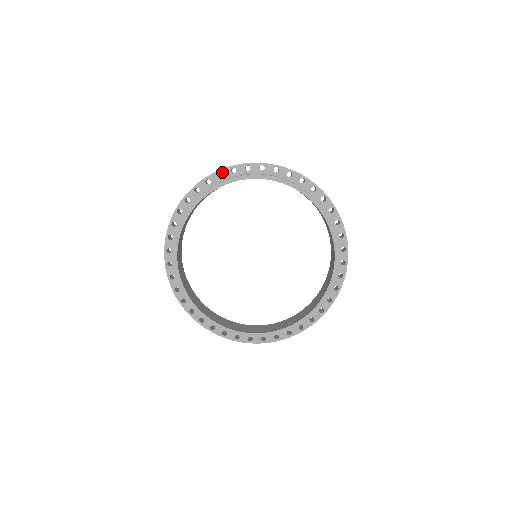
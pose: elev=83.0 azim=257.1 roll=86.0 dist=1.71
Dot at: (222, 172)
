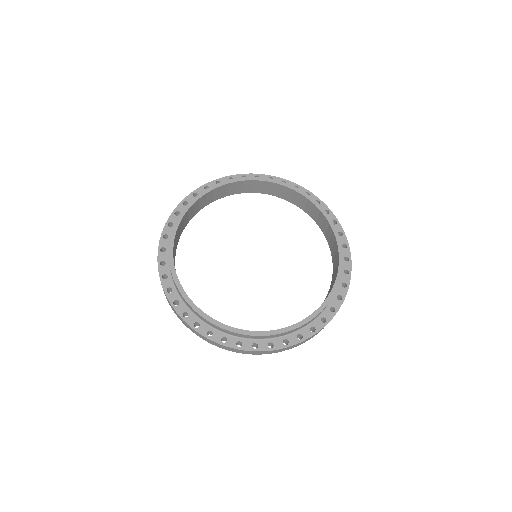
Dot at: (186, 201)
